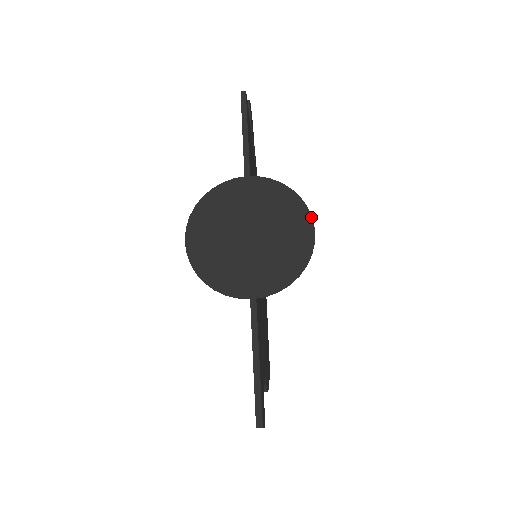
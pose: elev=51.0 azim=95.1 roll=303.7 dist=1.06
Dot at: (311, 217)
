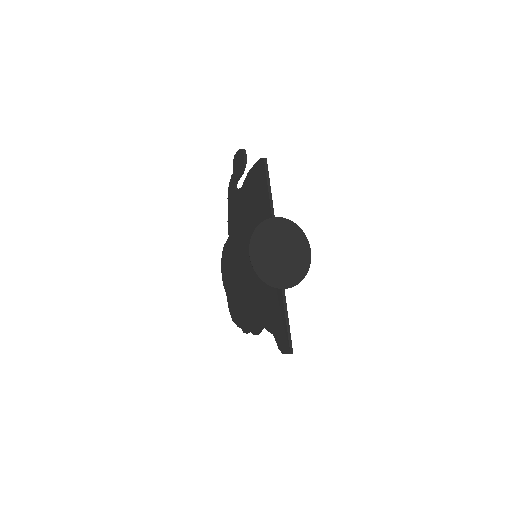
Dot at: occluded
